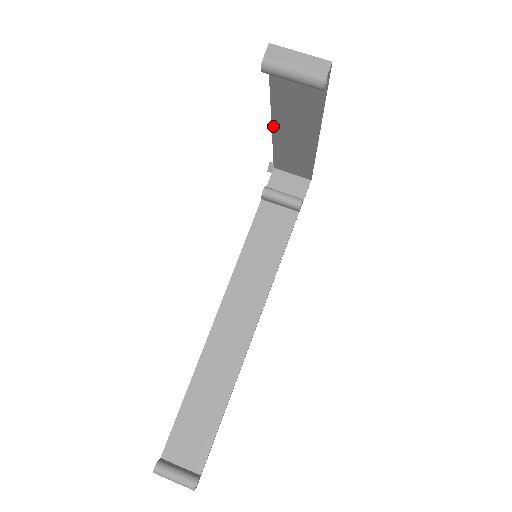
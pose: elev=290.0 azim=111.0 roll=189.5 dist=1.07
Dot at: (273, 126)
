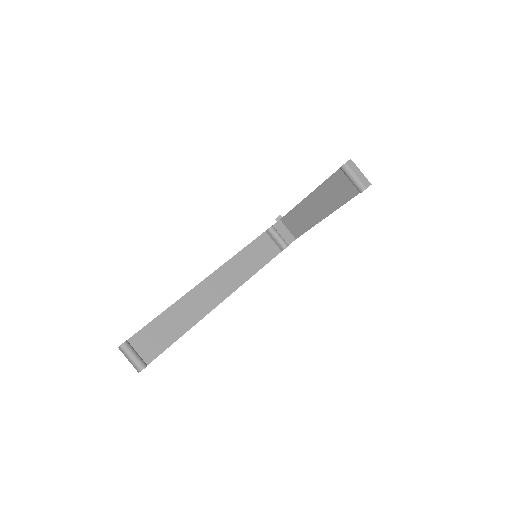
Dot at: (309, 196)
